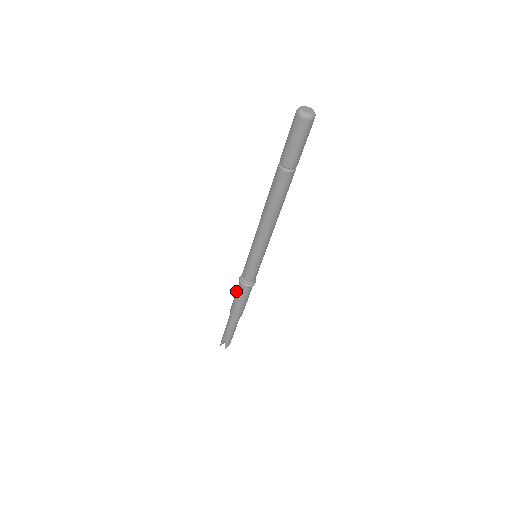
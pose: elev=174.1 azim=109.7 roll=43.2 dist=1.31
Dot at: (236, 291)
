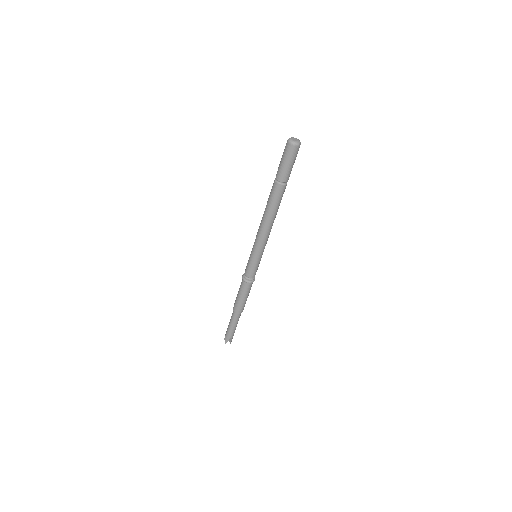
Dot at: (241, 292)
